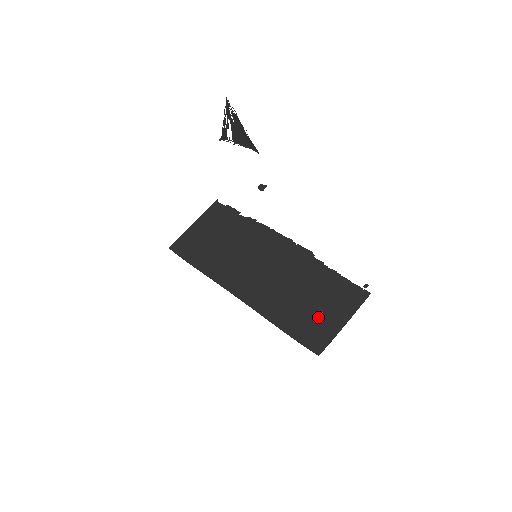
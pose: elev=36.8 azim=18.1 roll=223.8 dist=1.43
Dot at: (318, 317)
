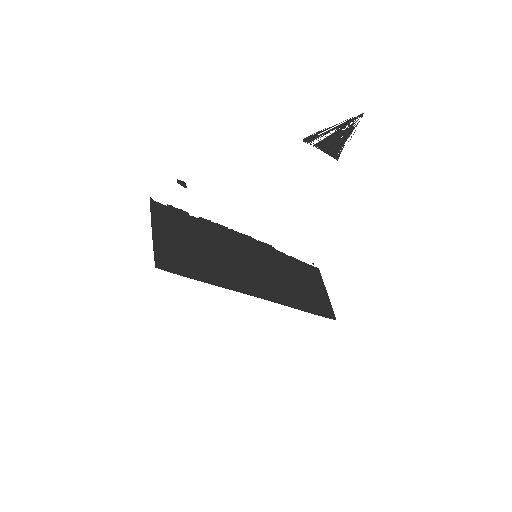
Dot at: (315, 294)
